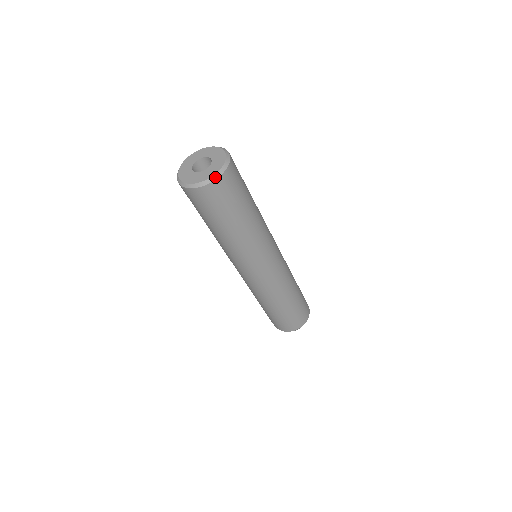
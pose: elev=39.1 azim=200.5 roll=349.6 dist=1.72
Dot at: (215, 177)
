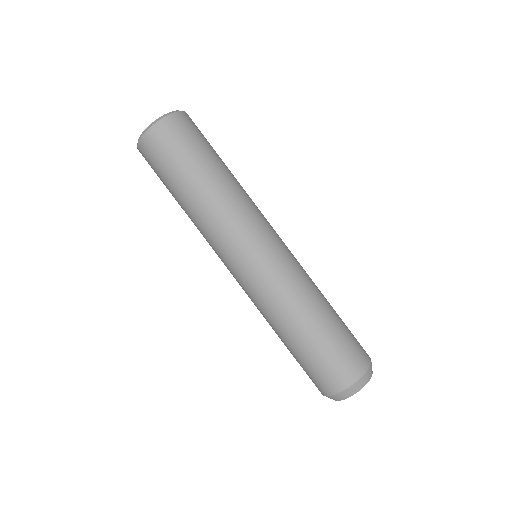
Dot at: (172, 112)
